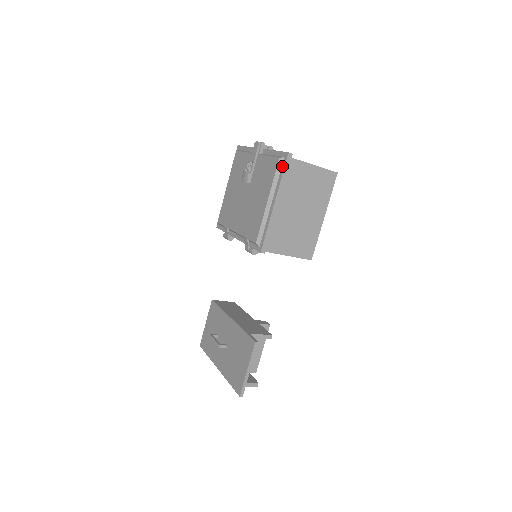
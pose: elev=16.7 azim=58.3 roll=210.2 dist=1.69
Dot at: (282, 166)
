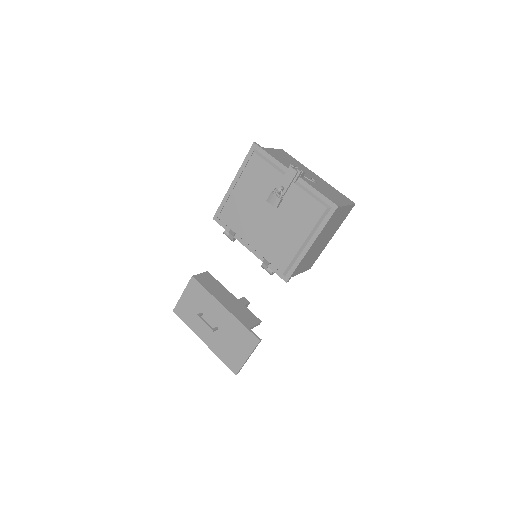
Dot at: (327, 215)
